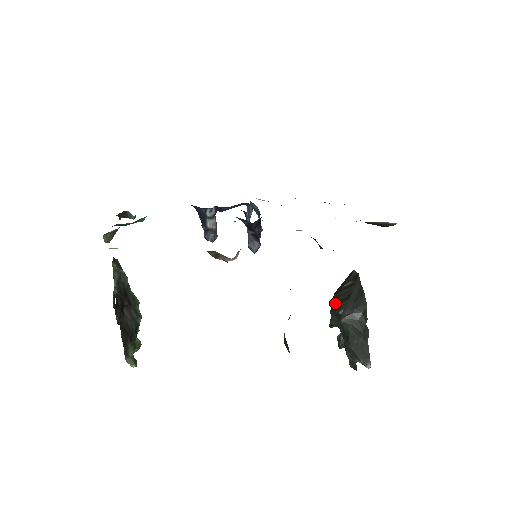
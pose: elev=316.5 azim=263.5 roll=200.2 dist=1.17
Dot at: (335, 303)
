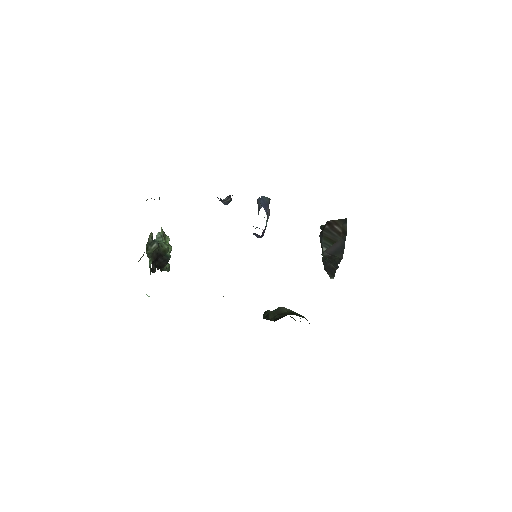
Dot at: (324, 235)
